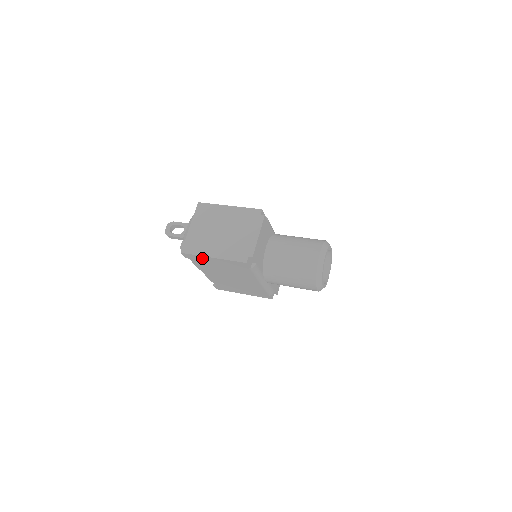
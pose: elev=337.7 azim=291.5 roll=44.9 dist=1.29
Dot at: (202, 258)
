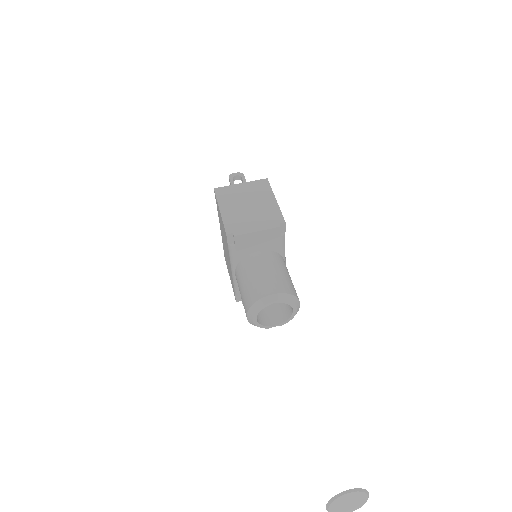
Dot at: (218, 206)
